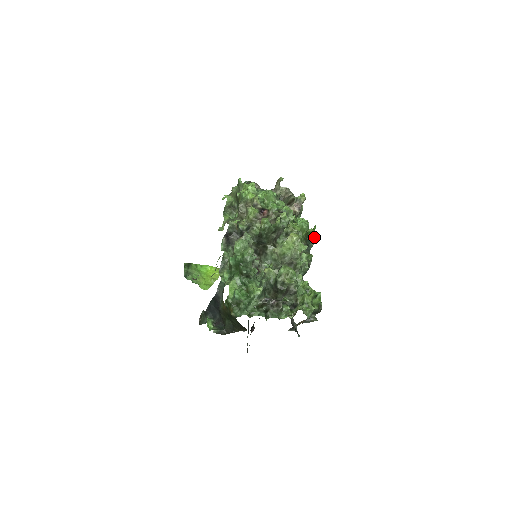
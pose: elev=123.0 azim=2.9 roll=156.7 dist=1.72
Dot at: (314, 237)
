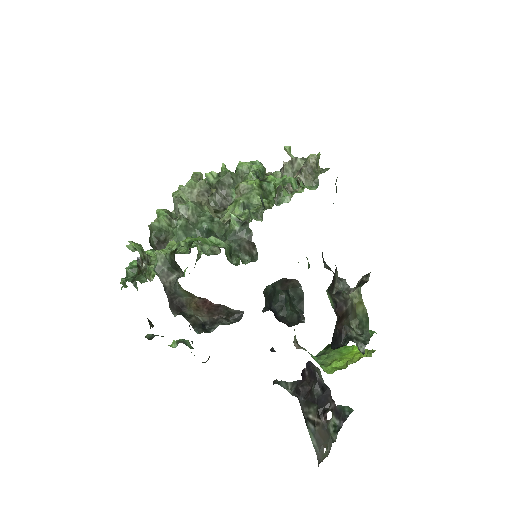
Dot at: occluded
